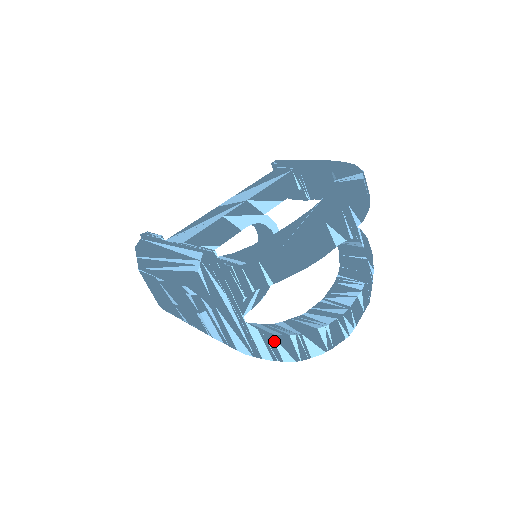
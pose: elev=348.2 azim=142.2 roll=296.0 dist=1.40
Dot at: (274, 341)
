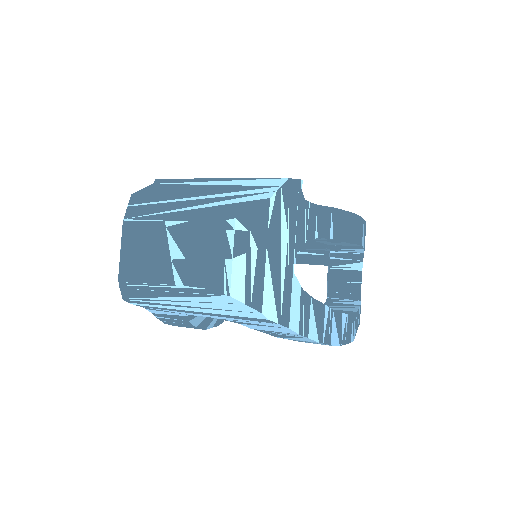
Dot at: (310, 306)
